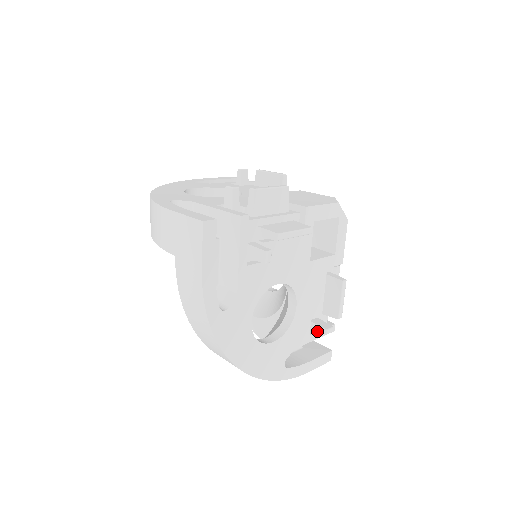
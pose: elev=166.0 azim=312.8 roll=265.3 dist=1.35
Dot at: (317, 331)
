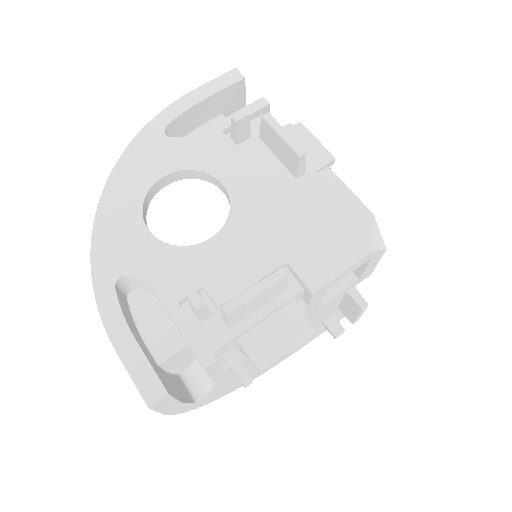
Dot at: (326, 329)
